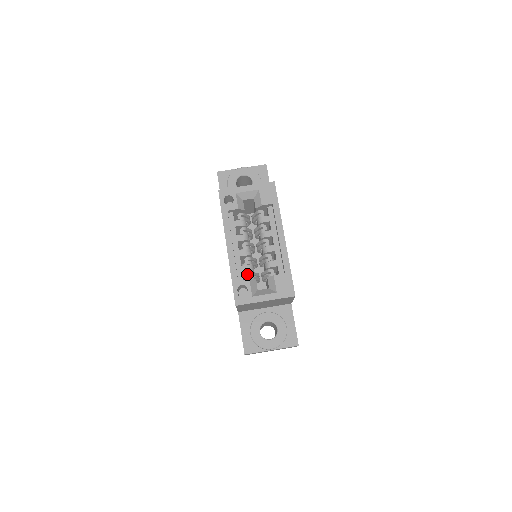
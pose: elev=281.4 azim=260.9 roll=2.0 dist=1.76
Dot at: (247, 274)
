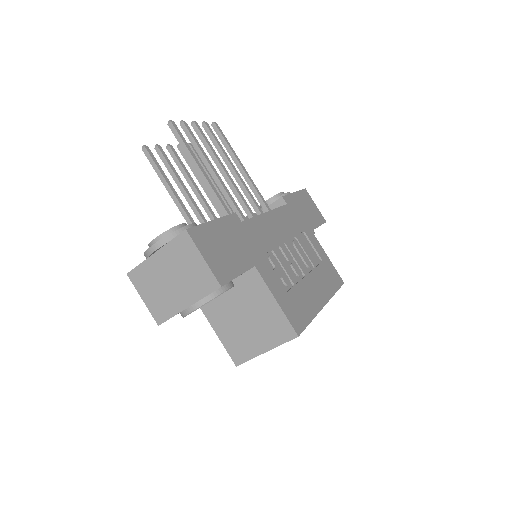
Dot at: occluded
